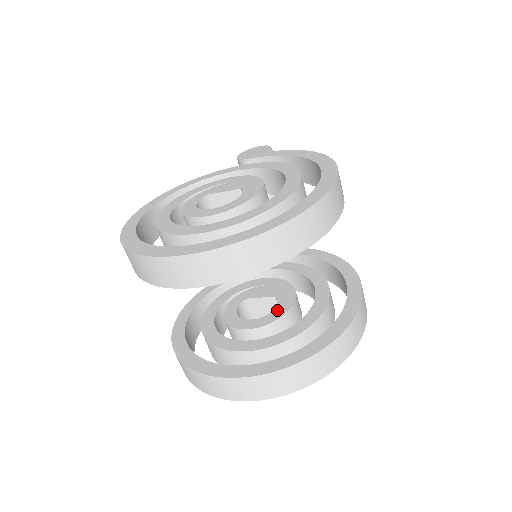
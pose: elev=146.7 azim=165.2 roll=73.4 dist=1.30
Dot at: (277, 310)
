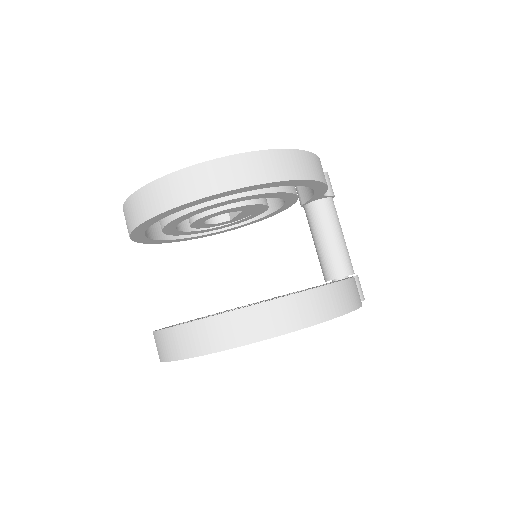
Dot at: occluded
